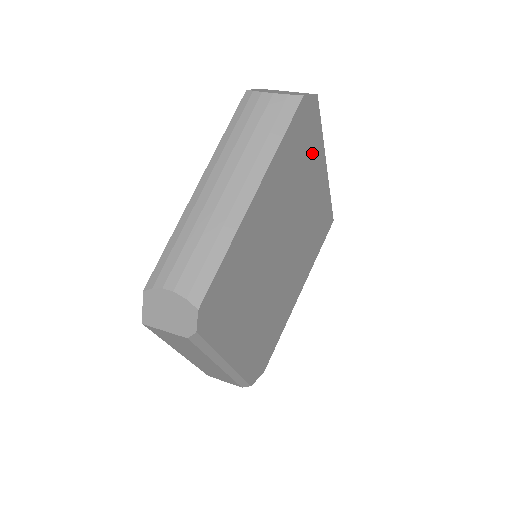
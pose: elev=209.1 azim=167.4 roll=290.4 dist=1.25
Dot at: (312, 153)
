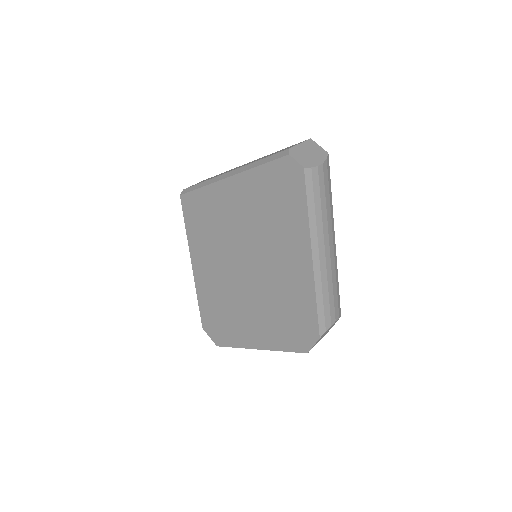
Dot at: occluded
